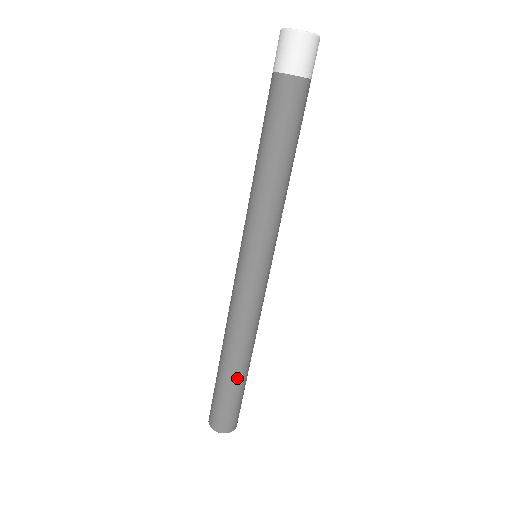
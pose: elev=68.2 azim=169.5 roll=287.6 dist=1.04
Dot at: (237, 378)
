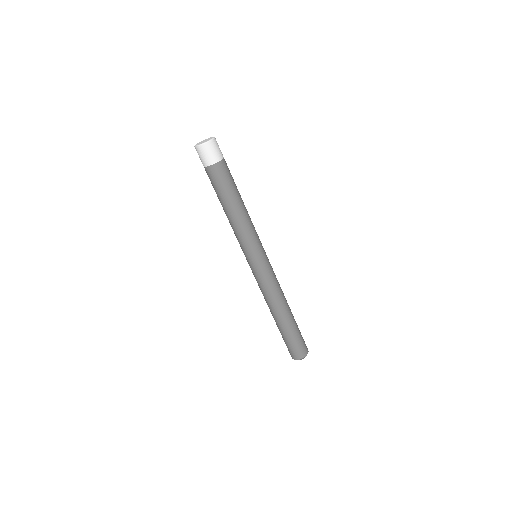
Dot at: (291, 323)
